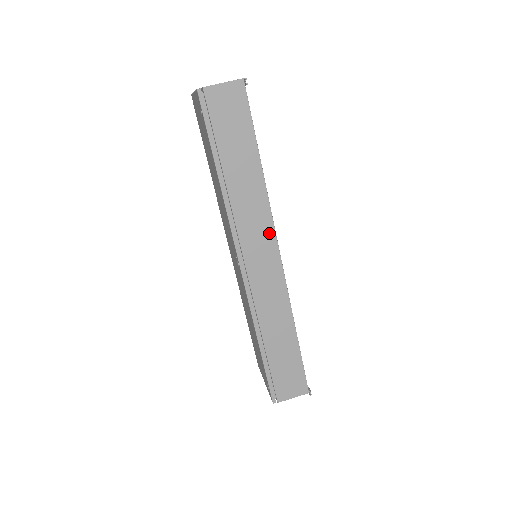
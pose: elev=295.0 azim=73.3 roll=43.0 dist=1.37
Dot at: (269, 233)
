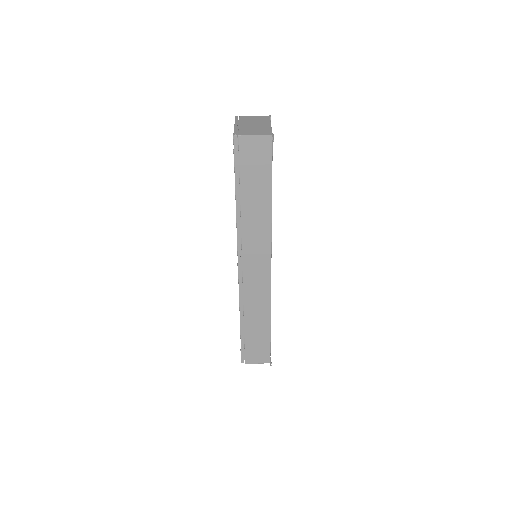
Dot at: (266, 250)
